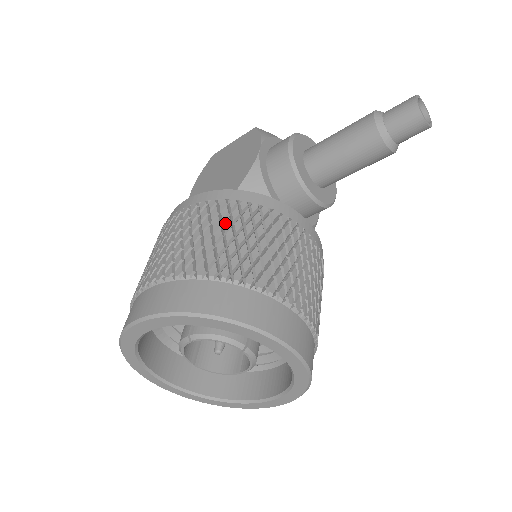
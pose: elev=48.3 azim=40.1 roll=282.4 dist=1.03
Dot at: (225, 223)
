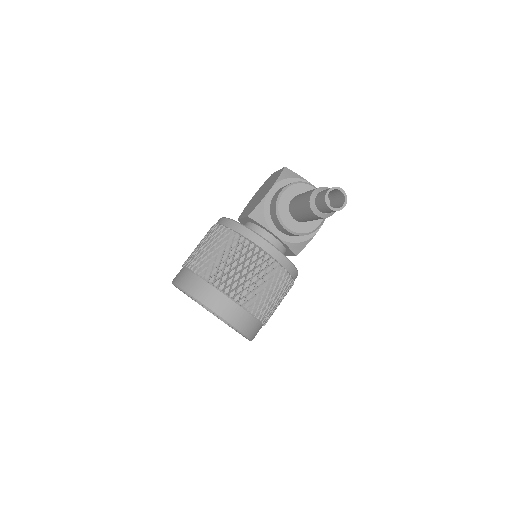
Dot at: (218, 244)
